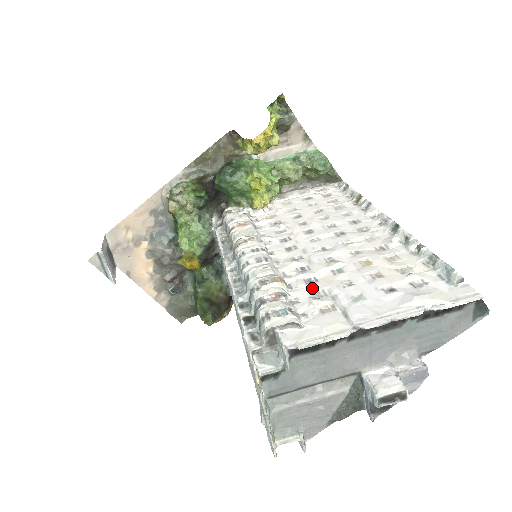
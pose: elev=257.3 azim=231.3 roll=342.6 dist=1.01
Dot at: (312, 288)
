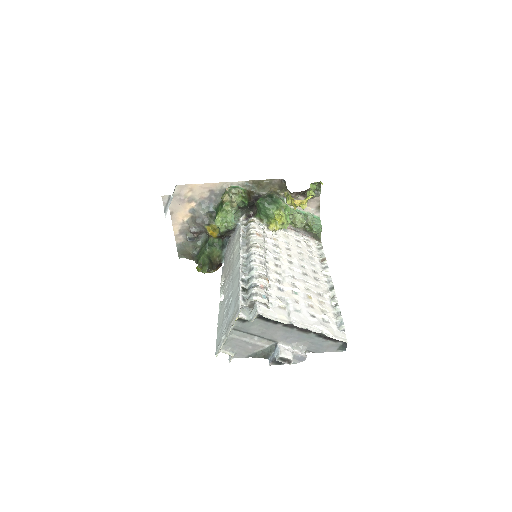
Dot at: (280, 293)
